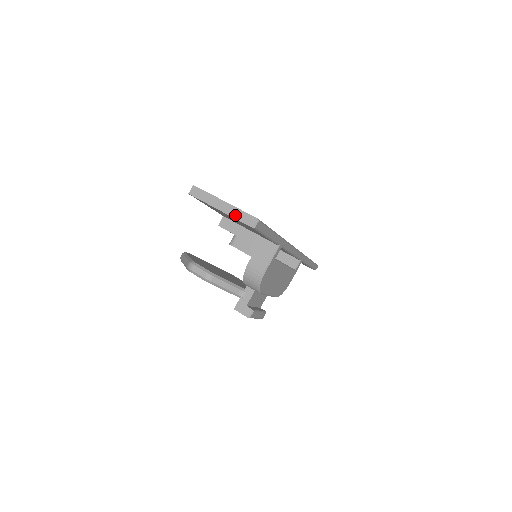
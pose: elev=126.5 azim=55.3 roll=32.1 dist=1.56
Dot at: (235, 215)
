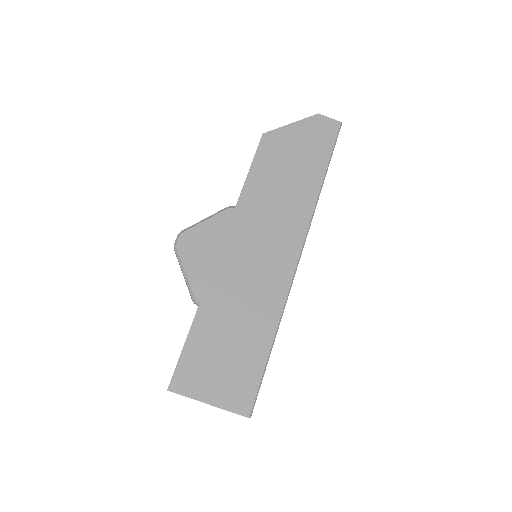
Dot at: occluded
